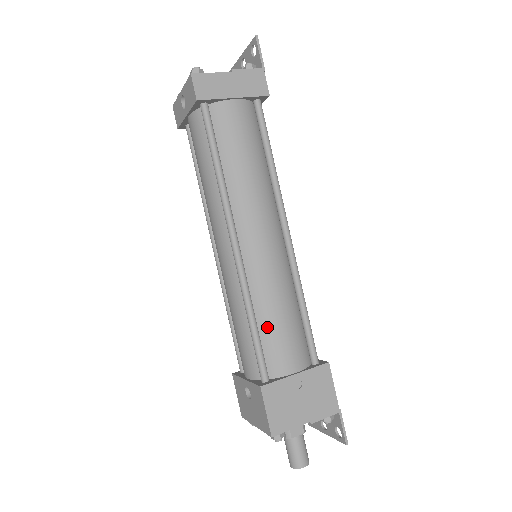
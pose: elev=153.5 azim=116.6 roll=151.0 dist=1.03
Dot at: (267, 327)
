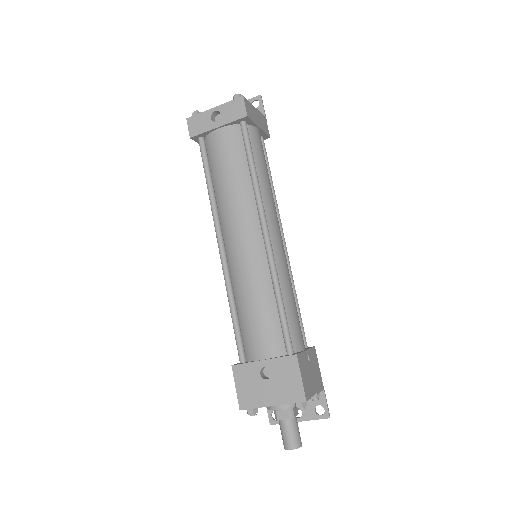
Dot at: (288, 308)
